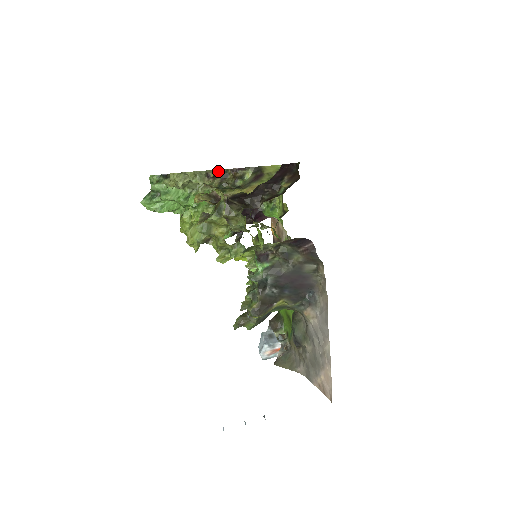
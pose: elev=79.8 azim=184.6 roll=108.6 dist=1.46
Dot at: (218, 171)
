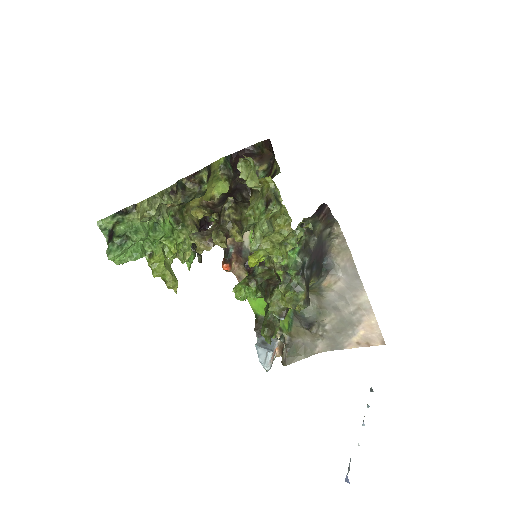
Dot at: occluded
